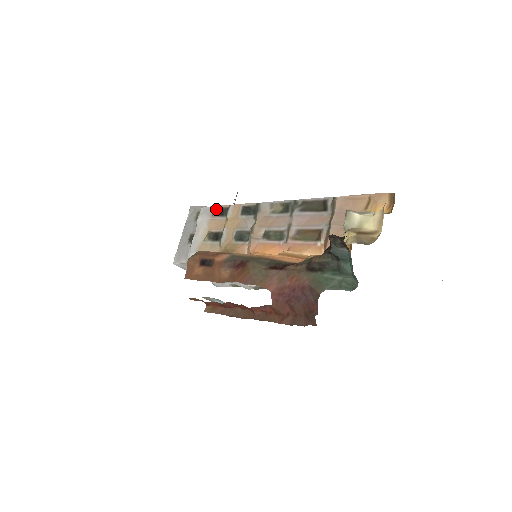
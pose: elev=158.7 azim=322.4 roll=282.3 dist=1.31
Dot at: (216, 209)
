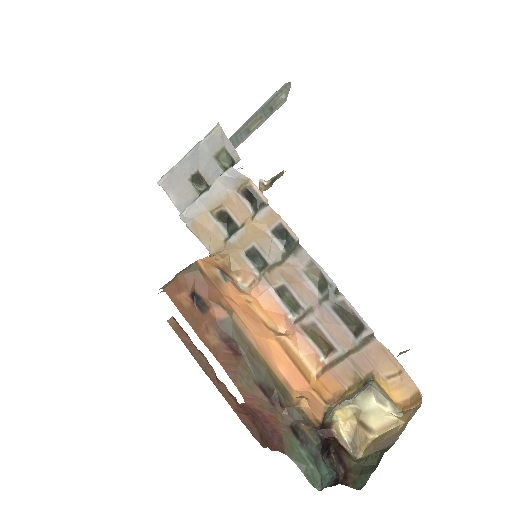
Dot at: (248, 188)
